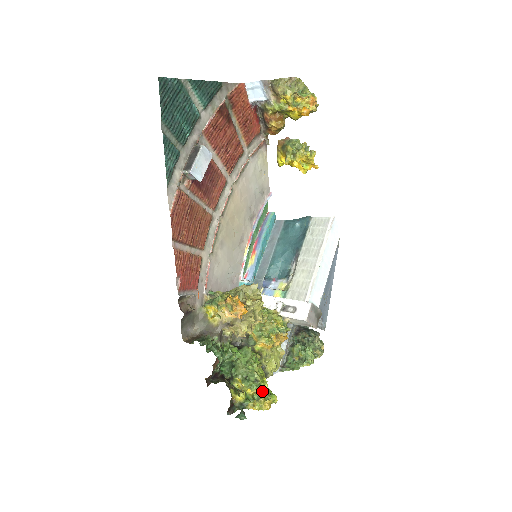
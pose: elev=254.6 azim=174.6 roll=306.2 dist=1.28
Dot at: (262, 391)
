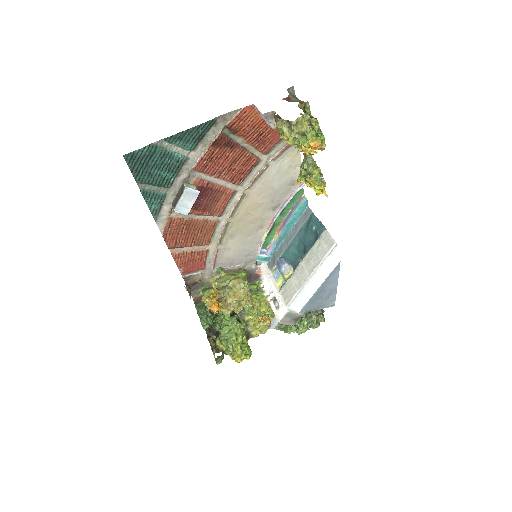
Dot at: (236, 352)
